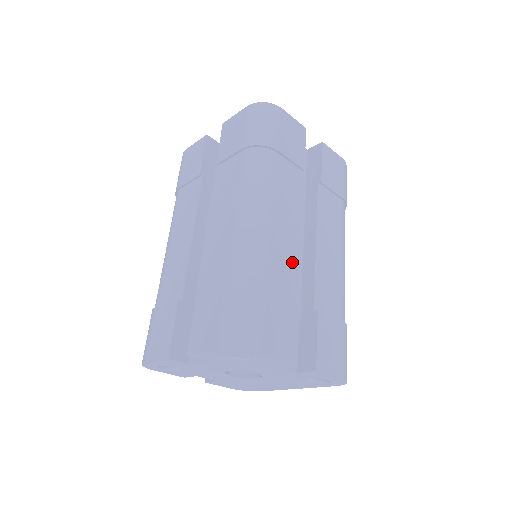
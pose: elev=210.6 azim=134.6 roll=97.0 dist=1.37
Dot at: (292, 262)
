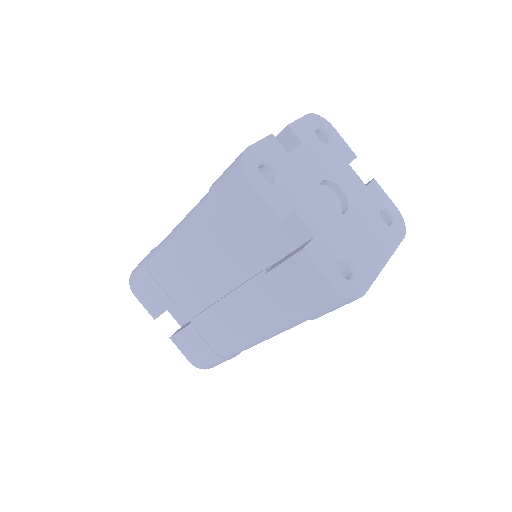
Dot at: occluded
